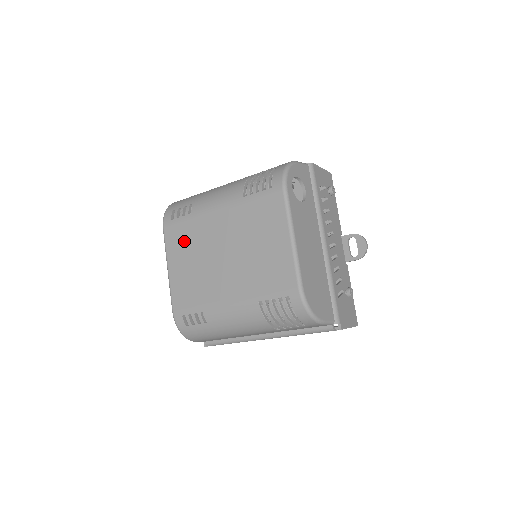
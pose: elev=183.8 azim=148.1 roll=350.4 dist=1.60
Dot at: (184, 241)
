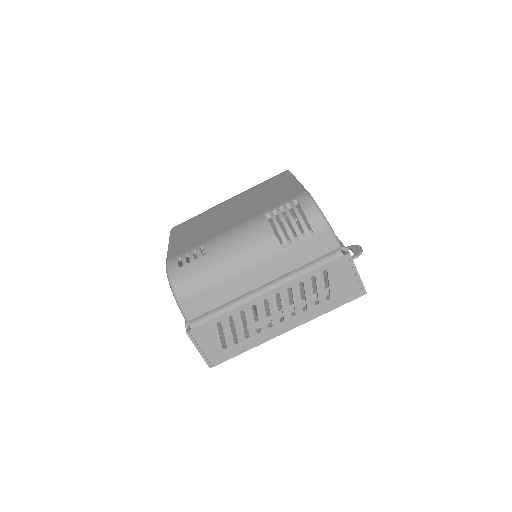
Dot at: (192, 225)
